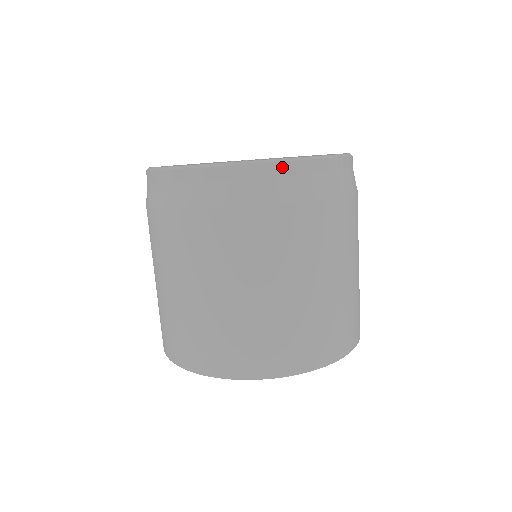
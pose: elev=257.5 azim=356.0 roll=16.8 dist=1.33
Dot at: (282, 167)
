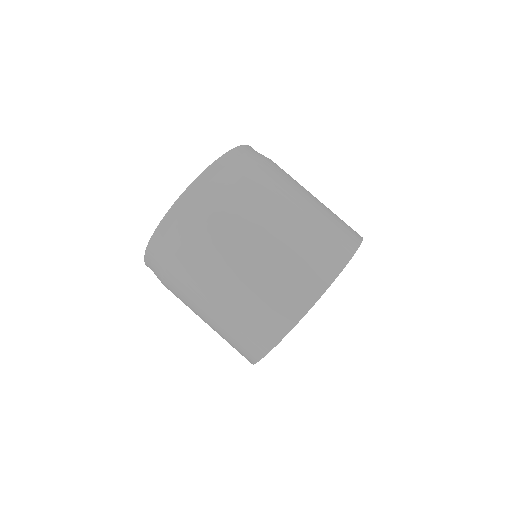
Dot at: (210, 172)
